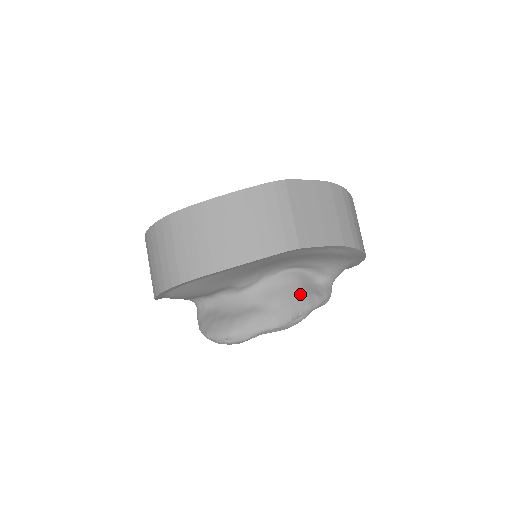
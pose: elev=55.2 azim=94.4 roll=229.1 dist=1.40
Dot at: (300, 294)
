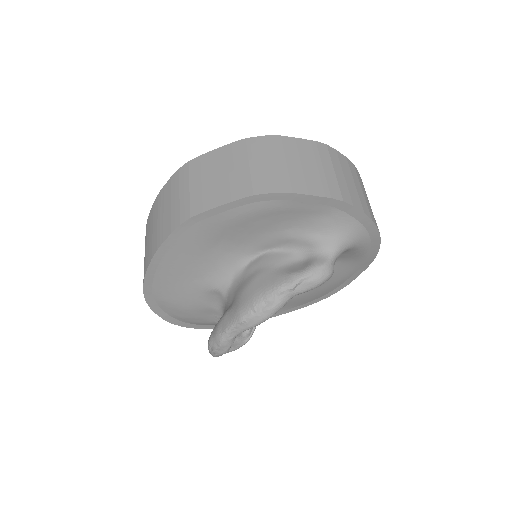
Dot at: (267, 277)
